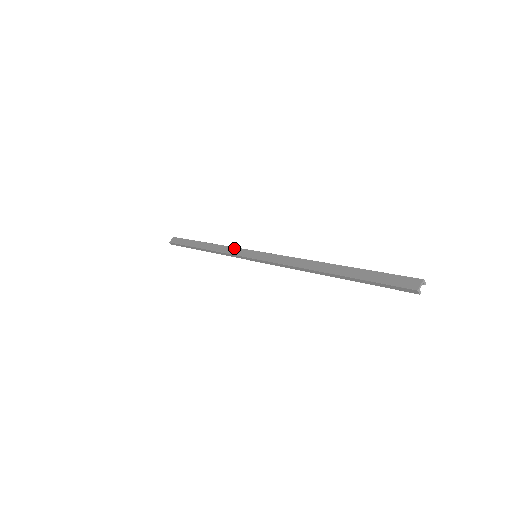
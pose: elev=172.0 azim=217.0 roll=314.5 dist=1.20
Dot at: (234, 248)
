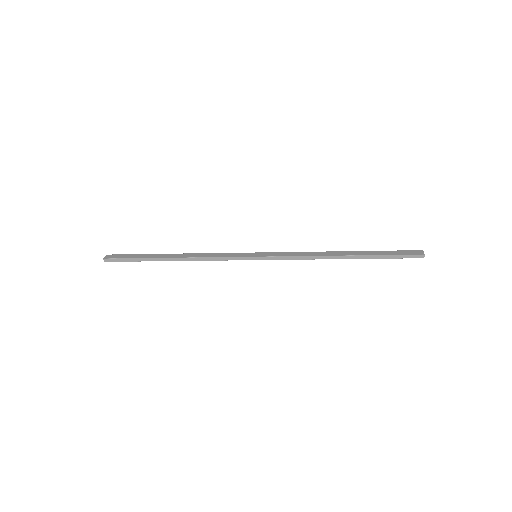
Dot at: (222, 253)
